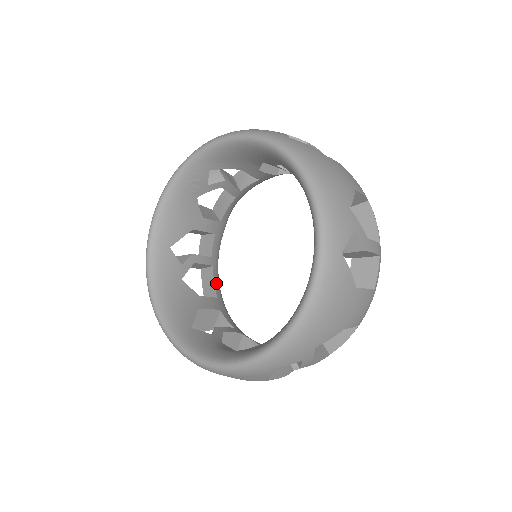
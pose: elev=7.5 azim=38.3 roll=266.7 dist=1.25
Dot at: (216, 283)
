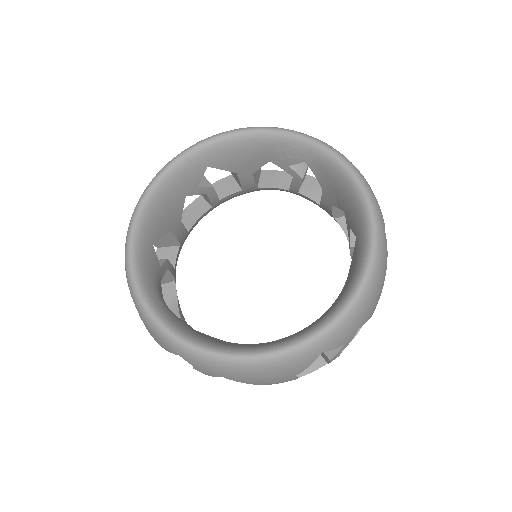
Dot at: (199, 220)
